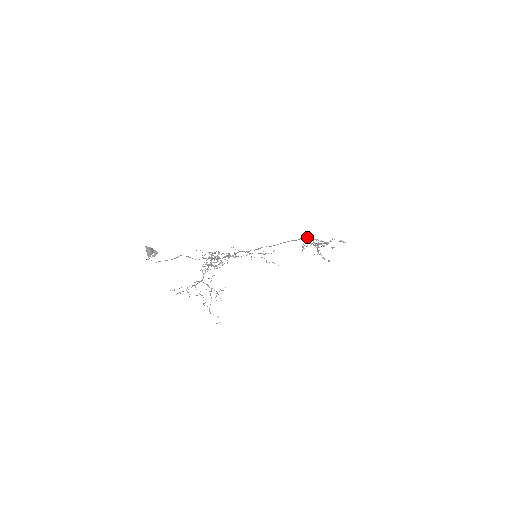
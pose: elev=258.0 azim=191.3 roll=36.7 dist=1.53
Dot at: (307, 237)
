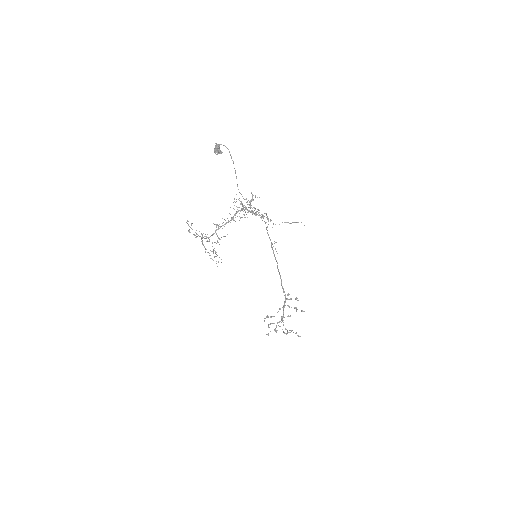
Dot at: (284, 291)
